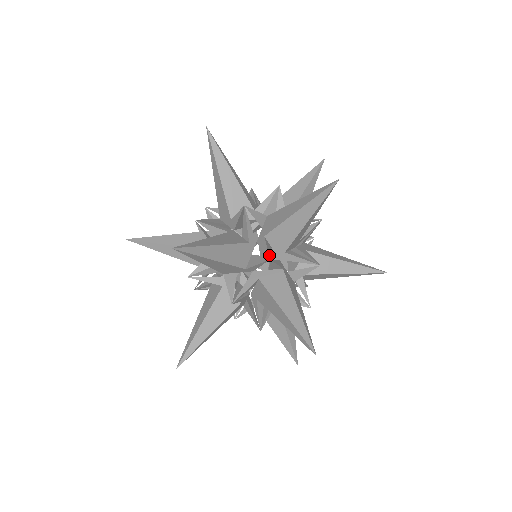
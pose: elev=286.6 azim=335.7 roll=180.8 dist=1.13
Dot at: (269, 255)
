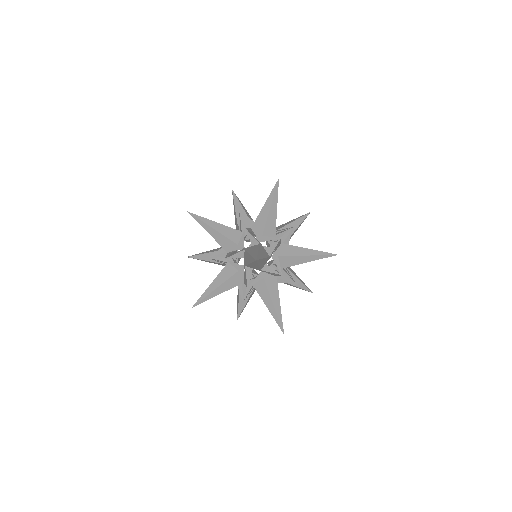
Dot at: (277, 238)
